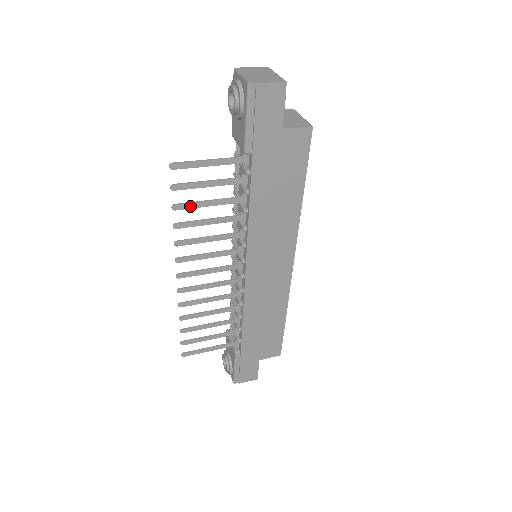
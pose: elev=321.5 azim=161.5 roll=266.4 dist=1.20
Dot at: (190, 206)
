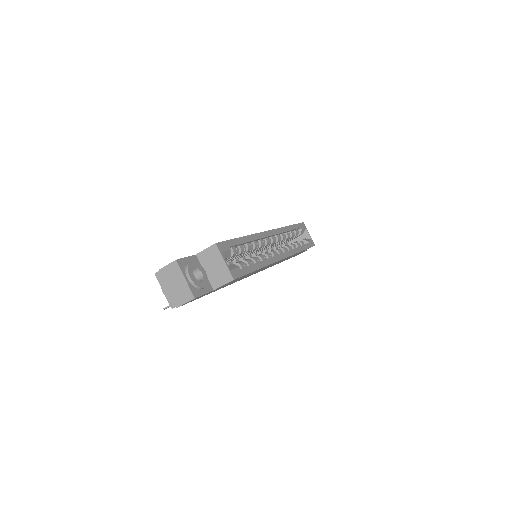
Dot at: occluded
